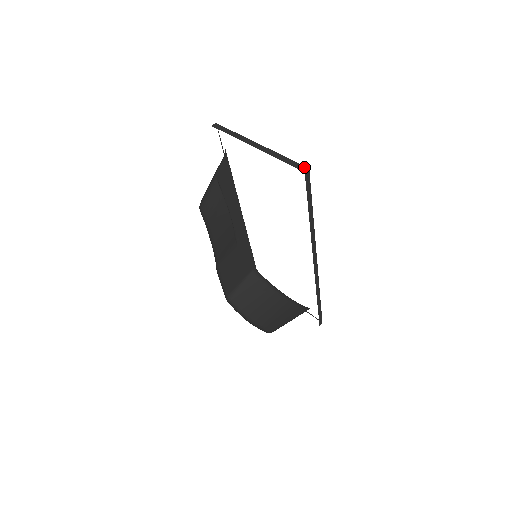
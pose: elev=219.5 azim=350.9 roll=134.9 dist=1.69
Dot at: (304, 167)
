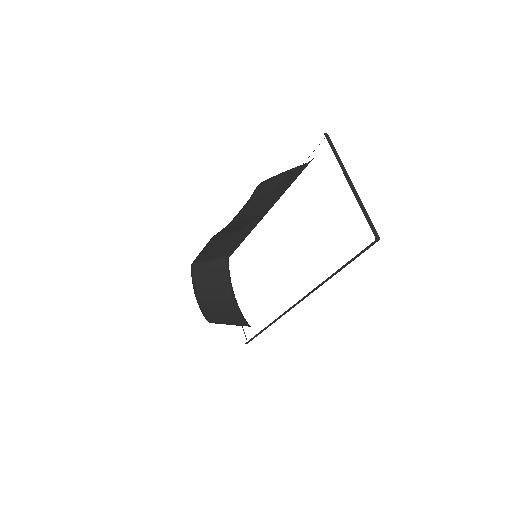
Dot at: (377, 235)
